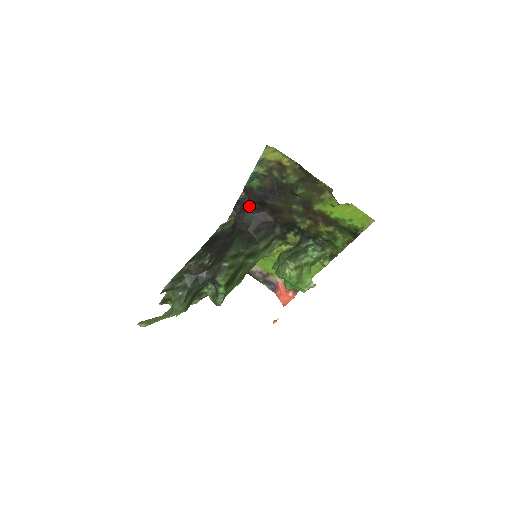
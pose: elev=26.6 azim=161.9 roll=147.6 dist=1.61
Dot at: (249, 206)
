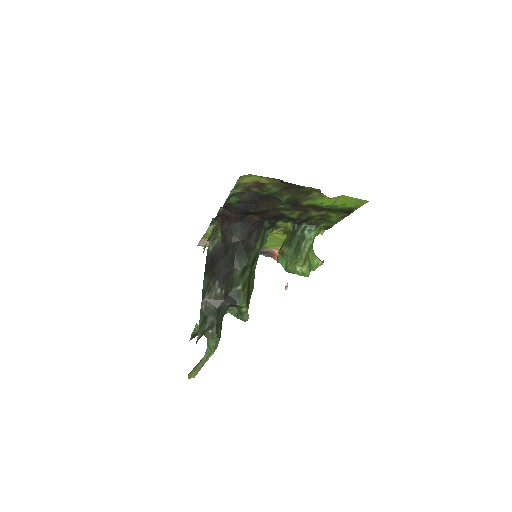
Dot at: (232, 218)
